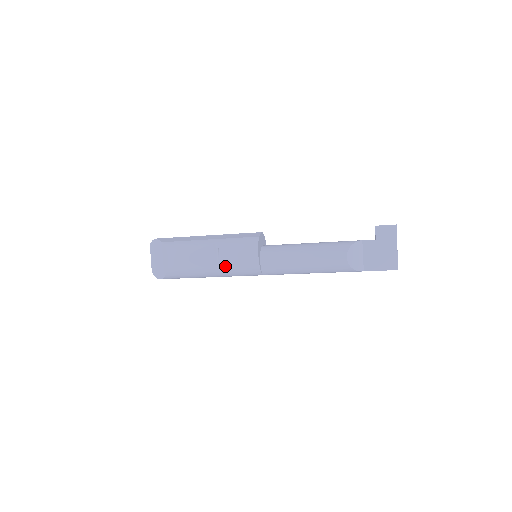
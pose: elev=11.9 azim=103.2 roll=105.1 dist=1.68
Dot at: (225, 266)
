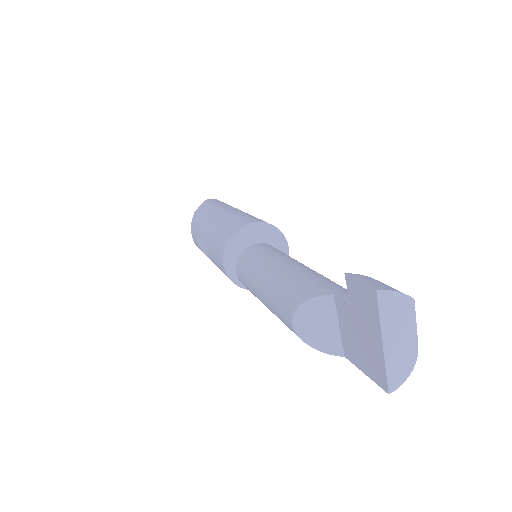
Dot at: occluded
